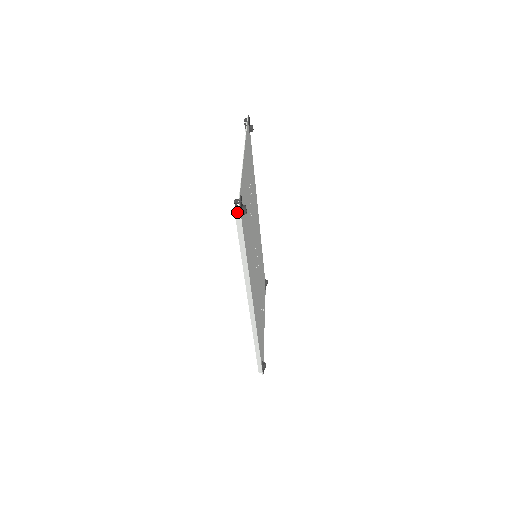
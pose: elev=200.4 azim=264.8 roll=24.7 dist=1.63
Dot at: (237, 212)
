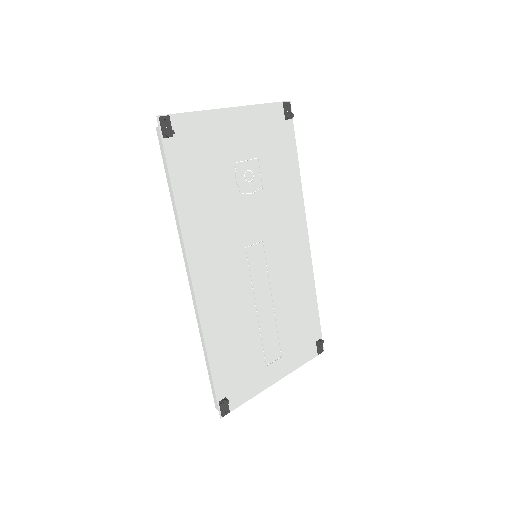
Dot at: (158, 130)
